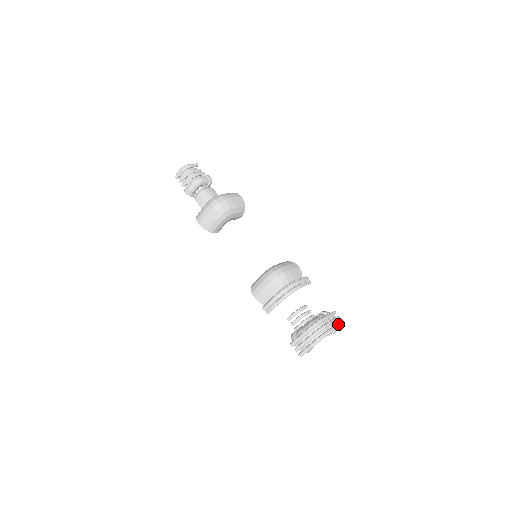
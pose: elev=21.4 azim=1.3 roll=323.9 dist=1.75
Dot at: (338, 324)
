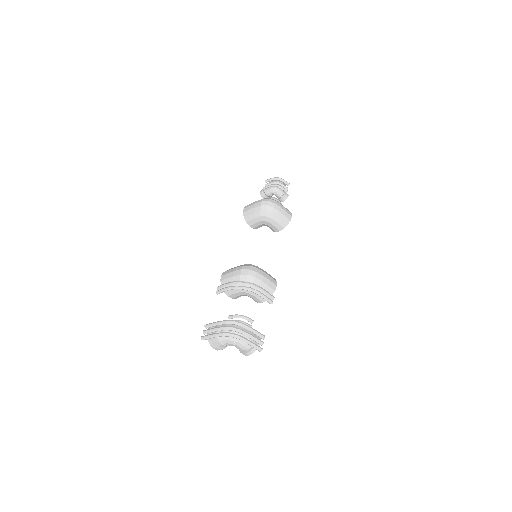
Dot at: (254, 343)
